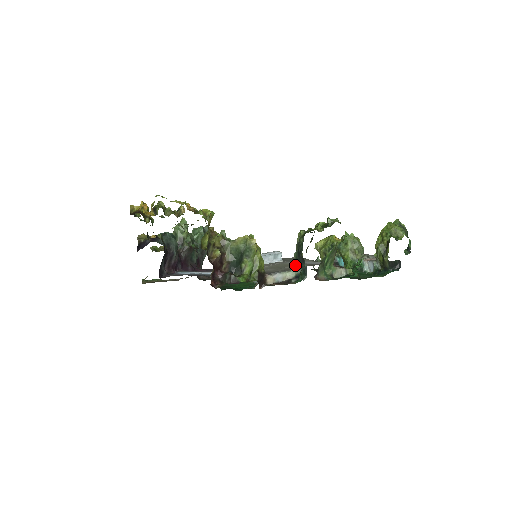
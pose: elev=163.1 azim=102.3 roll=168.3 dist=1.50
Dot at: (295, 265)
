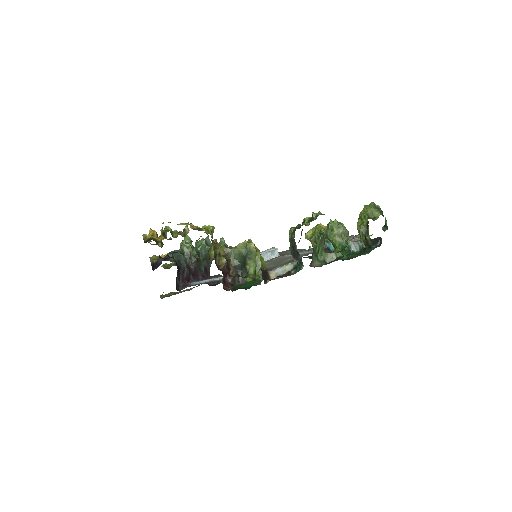
Dot at: (291, 258)
